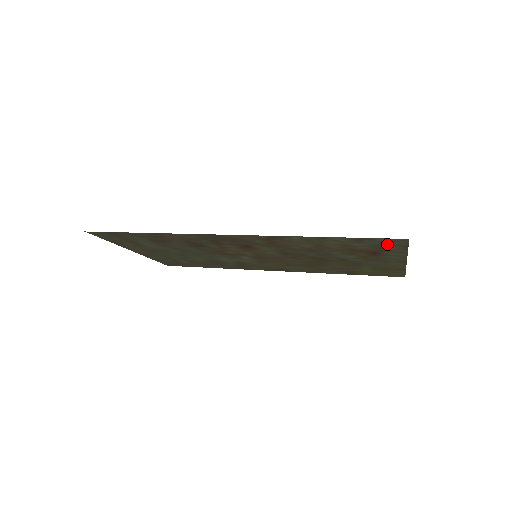
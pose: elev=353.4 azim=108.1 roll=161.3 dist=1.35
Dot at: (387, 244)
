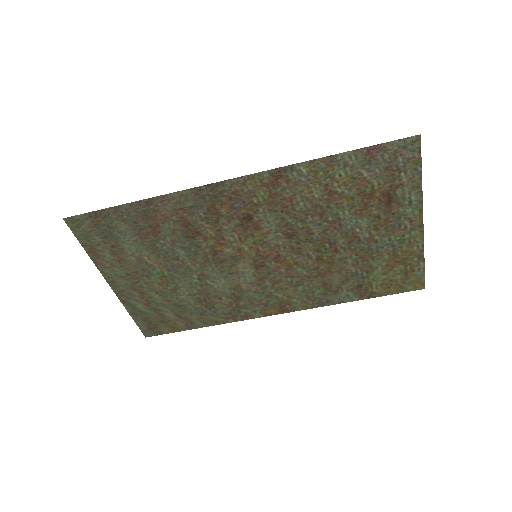
Dot at: (399, 162)
